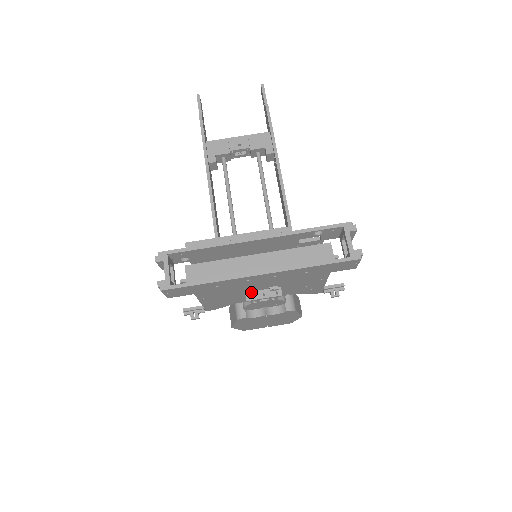
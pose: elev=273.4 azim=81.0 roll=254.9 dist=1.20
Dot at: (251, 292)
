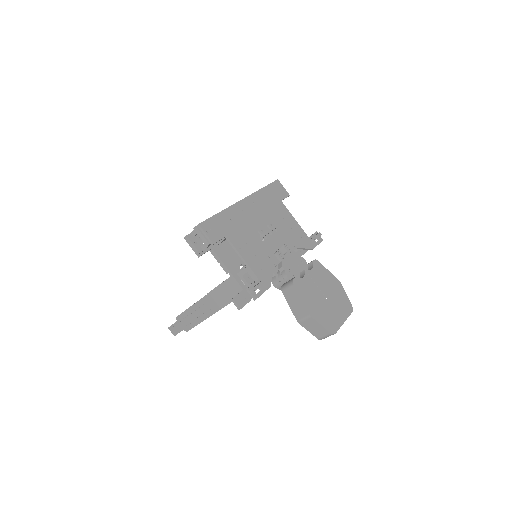
Dot at: (260, 230)
